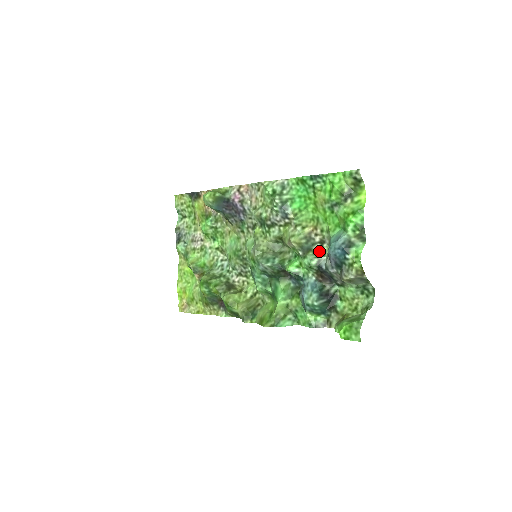
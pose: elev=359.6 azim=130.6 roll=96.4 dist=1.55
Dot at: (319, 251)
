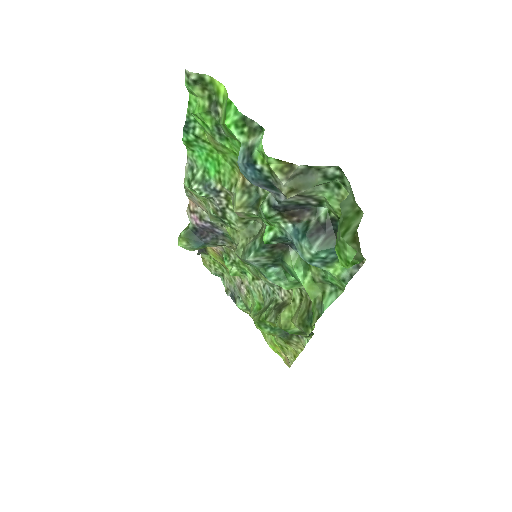
Dot at: (266, 191)
